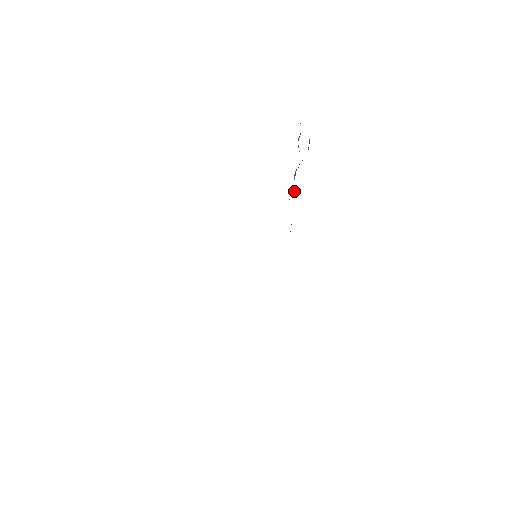
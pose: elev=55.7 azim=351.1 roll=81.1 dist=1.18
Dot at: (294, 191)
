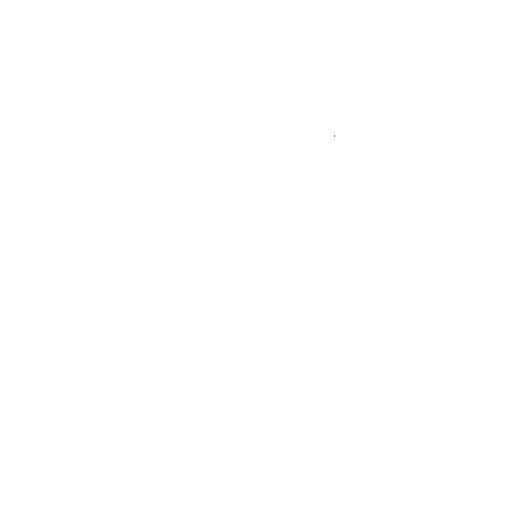
Dot at: occluded
